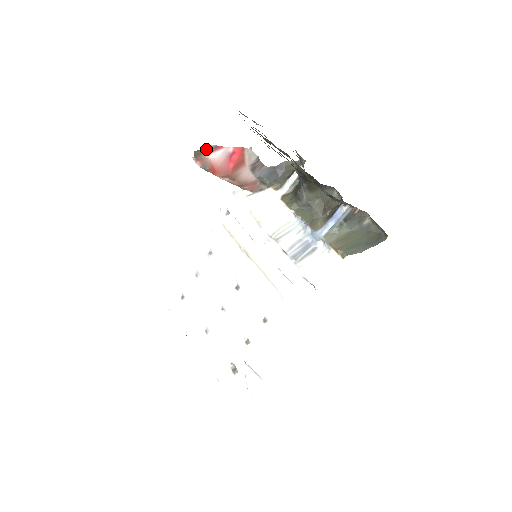
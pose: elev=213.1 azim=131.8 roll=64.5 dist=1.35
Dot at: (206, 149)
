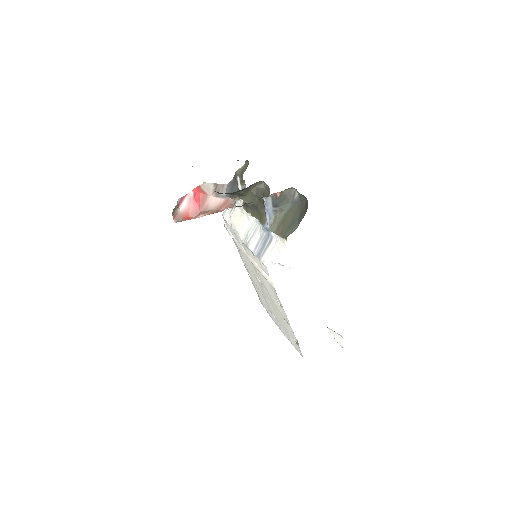
Dot at: (177, 205)
